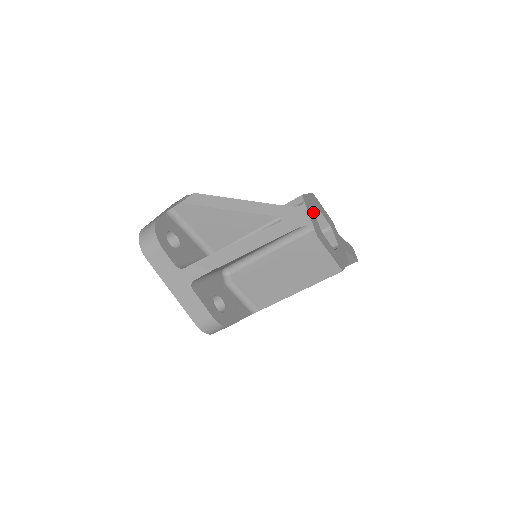
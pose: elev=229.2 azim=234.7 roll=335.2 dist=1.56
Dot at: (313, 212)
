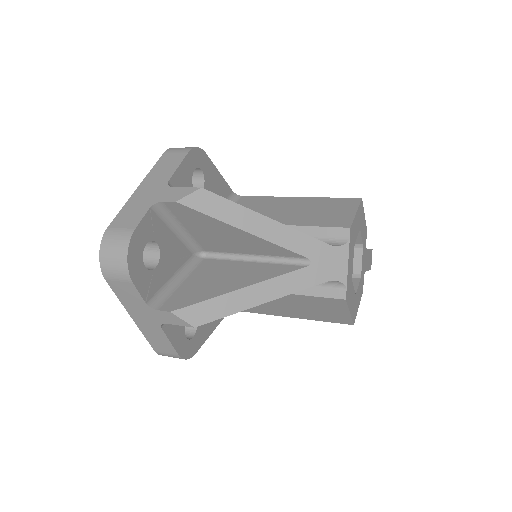
Dot at: (353, 247)
